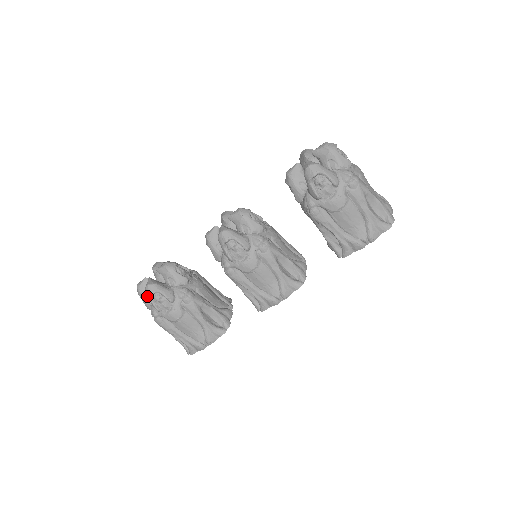
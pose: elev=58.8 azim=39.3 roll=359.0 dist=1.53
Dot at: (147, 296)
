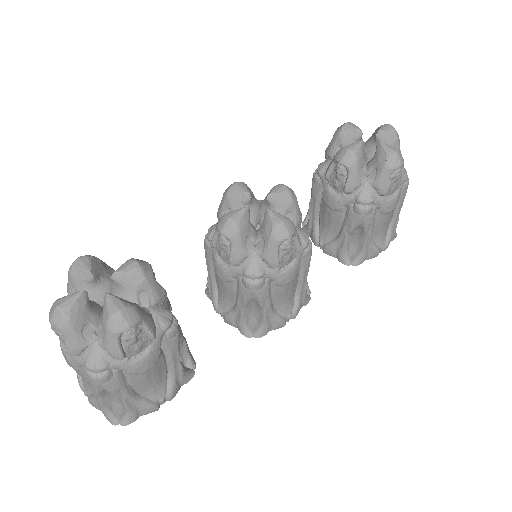
Dot at: (112, 332)
